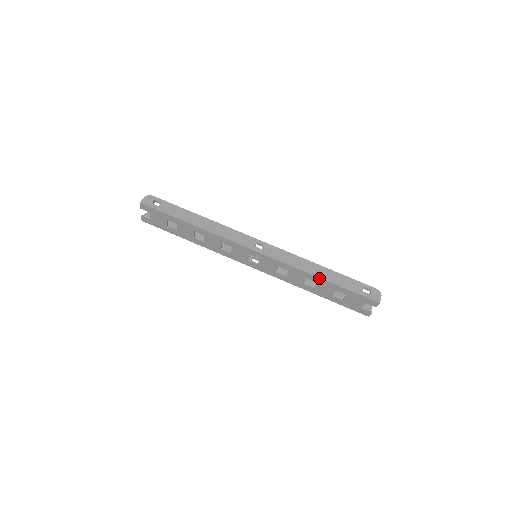
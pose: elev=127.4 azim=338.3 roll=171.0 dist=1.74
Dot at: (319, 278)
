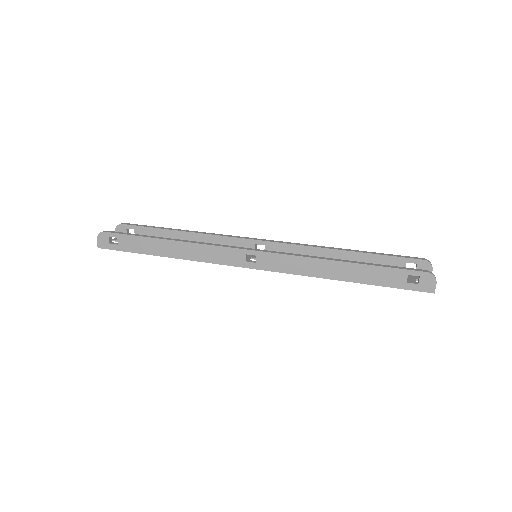
Dot at: (341, 280)
